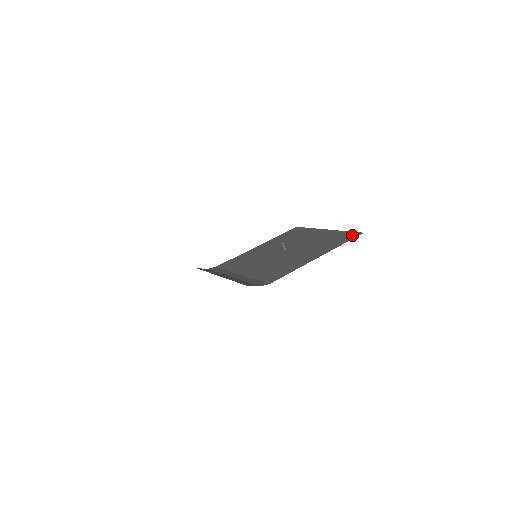
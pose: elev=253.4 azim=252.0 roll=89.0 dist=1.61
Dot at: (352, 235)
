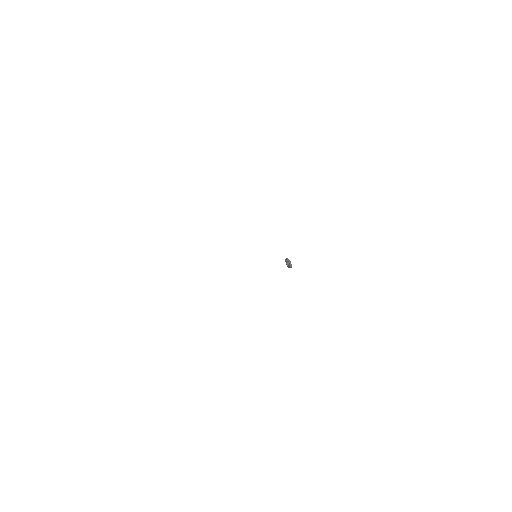
Dot at: occluded
